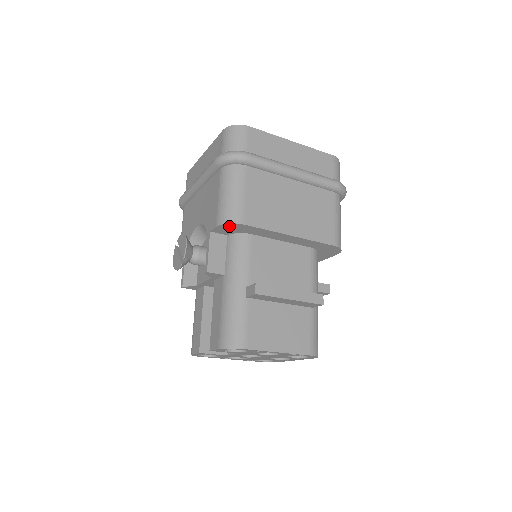
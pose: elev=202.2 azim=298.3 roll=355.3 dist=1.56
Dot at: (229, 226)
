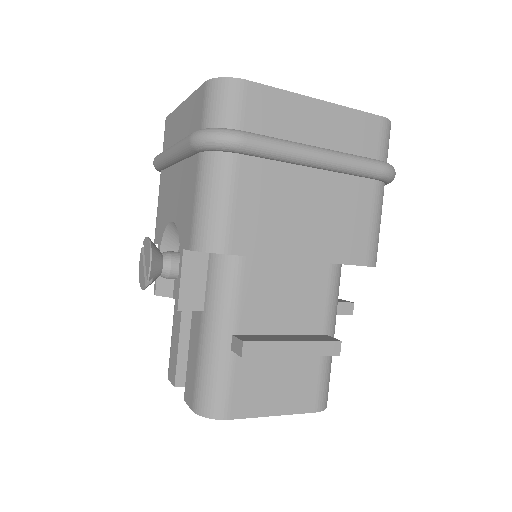
Dot at: occluded
